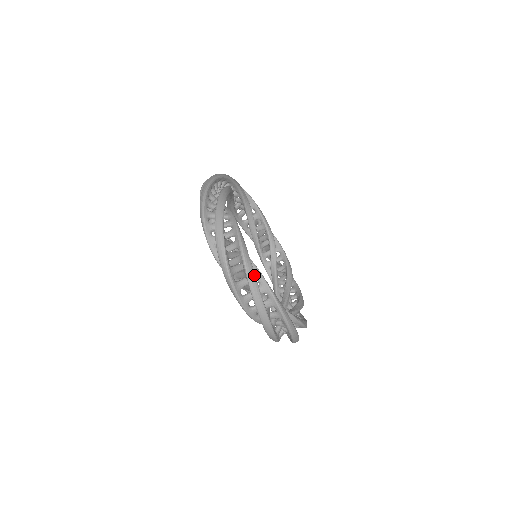
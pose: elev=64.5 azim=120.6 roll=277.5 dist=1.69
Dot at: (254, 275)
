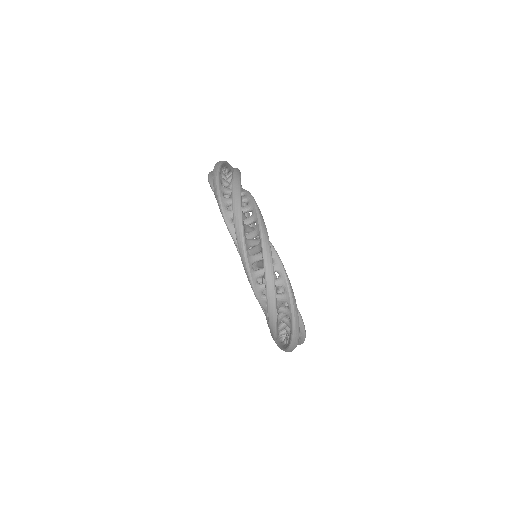
Dot at: occluded
